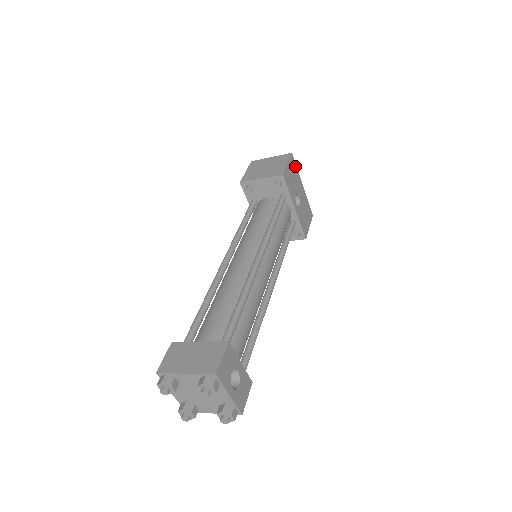
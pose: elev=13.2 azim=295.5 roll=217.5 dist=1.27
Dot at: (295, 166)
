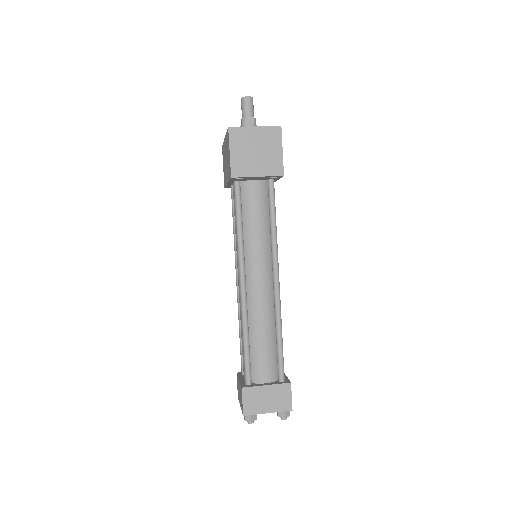
Dot at: occluded
